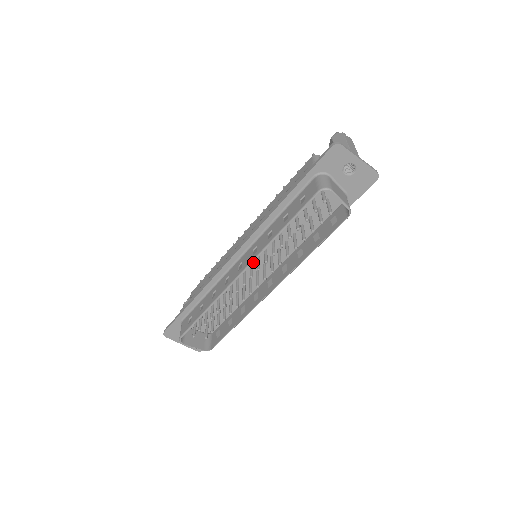
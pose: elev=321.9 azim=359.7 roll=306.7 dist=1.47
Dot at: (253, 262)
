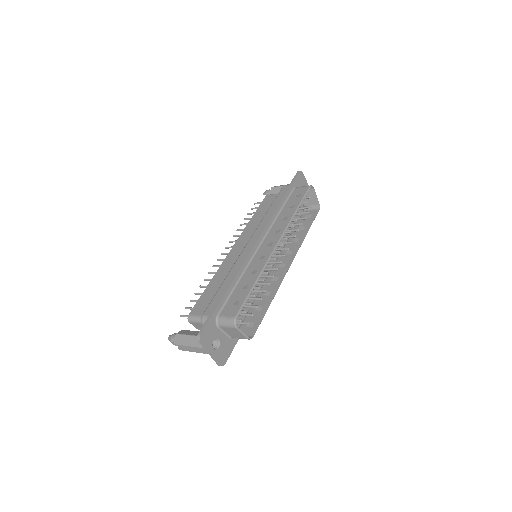
Dot at: occluded
